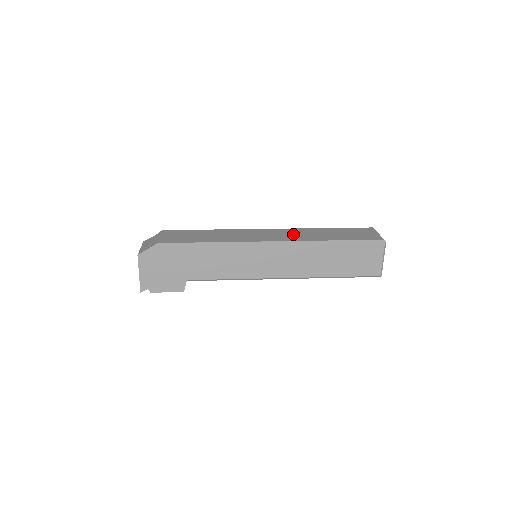
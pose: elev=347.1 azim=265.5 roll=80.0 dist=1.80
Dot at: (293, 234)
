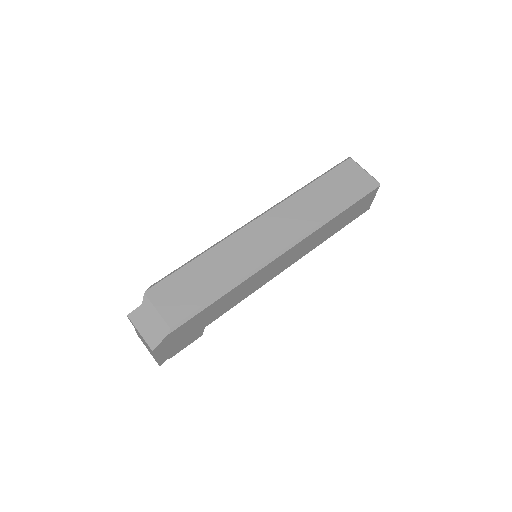
Dot at: (291, 219)
